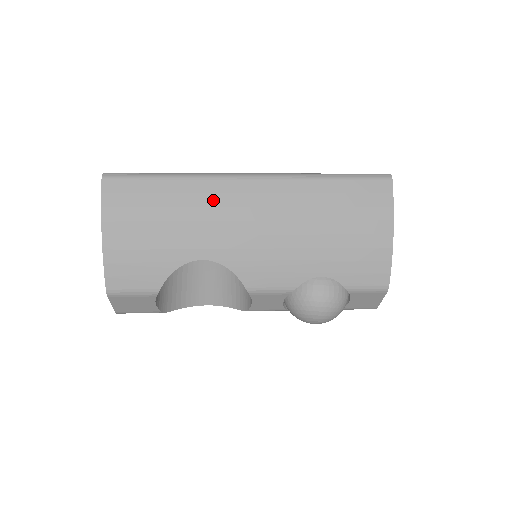
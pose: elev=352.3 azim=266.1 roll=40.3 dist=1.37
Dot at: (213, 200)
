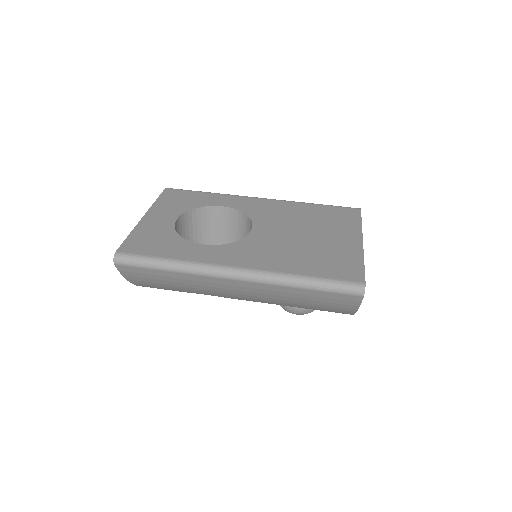
Dot at: (206, 284)
